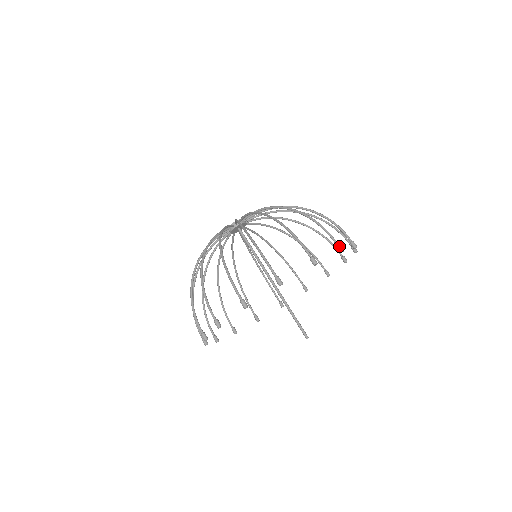
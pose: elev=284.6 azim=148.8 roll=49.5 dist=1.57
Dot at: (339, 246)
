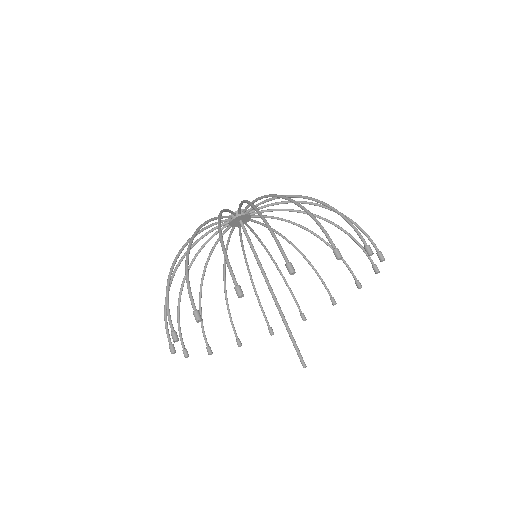
Dot at: occluded
